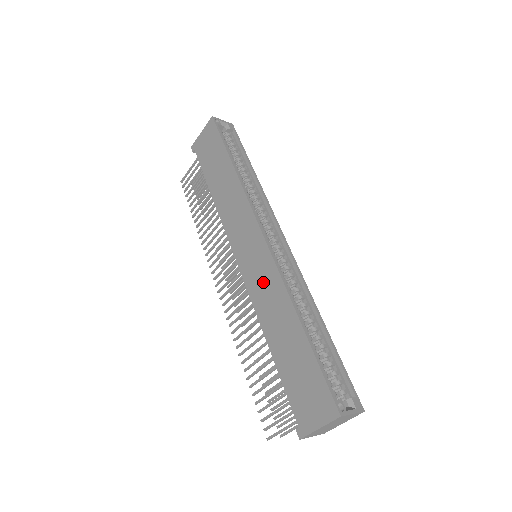
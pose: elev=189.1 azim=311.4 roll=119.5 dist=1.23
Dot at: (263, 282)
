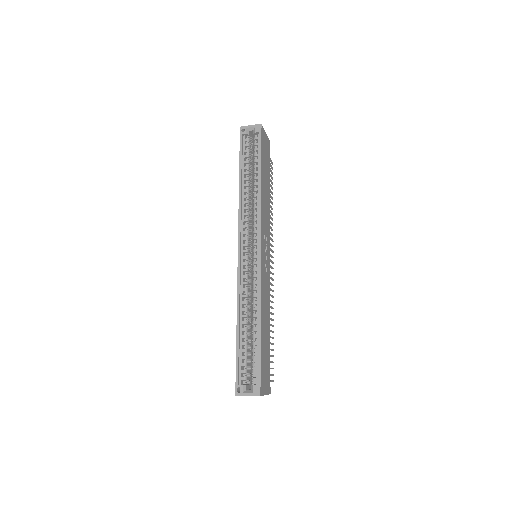
Dot at: occluded
